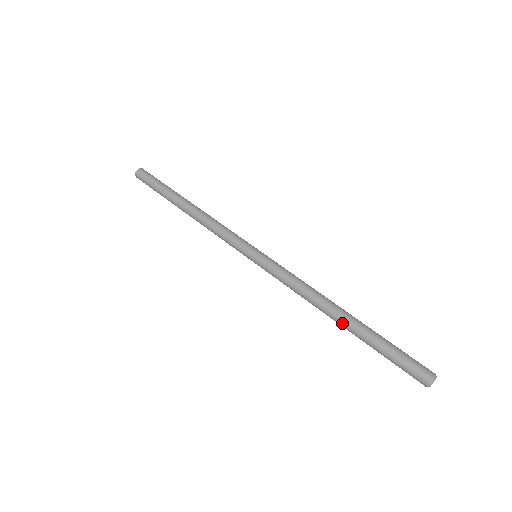
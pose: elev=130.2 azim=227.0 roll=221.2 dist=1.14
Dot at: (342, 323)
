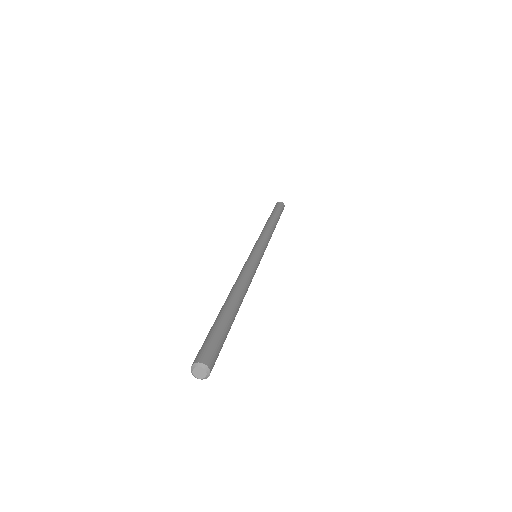
Dot at: occluded
